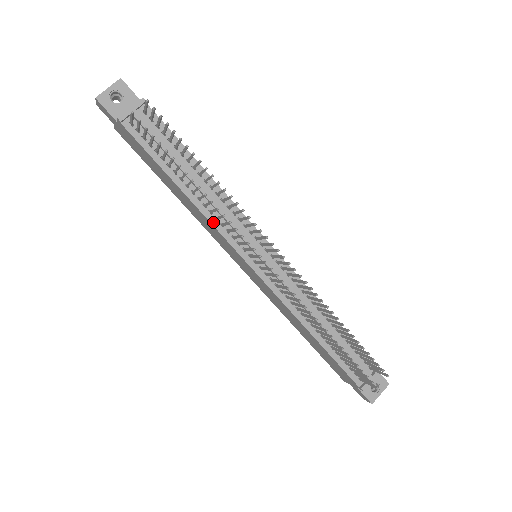
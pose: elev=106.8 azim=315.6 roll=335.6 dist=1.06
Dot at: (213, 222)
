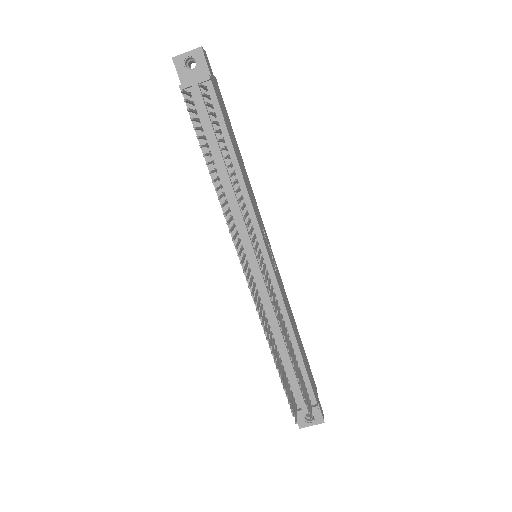
Dot at: (225, 211)
